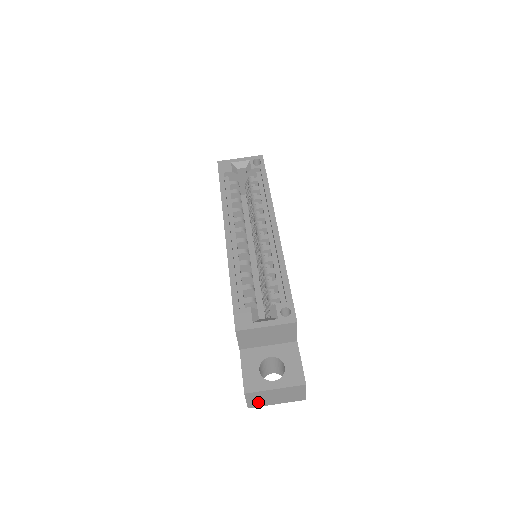
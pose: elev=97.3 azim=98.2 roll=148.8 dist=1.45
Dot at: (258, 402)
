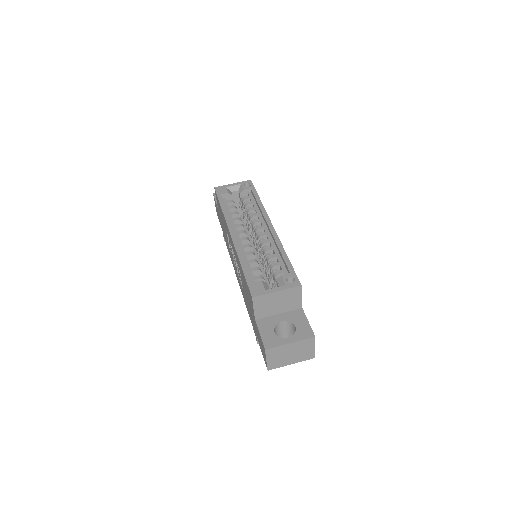
Dot at: (276, 362)
